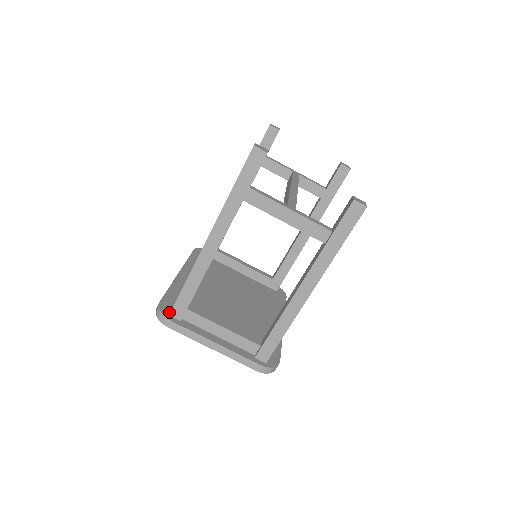
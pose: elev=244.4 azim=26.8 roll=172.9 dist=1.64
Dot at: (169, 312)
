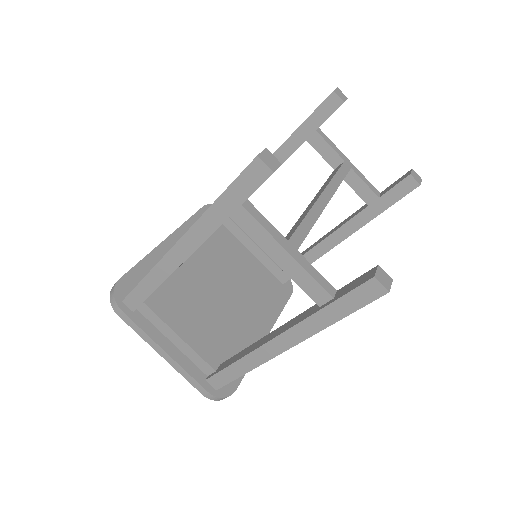
Dot at: (124, 296)
